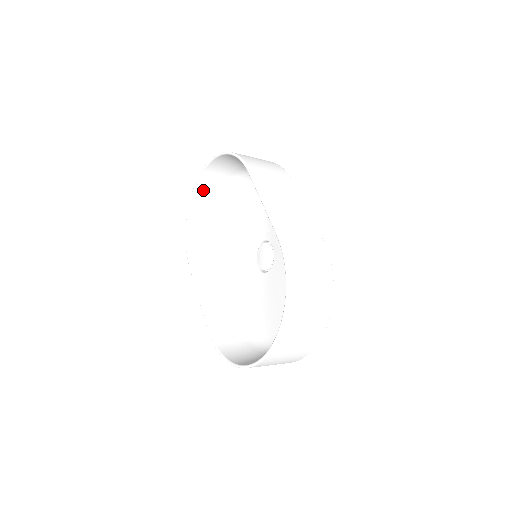
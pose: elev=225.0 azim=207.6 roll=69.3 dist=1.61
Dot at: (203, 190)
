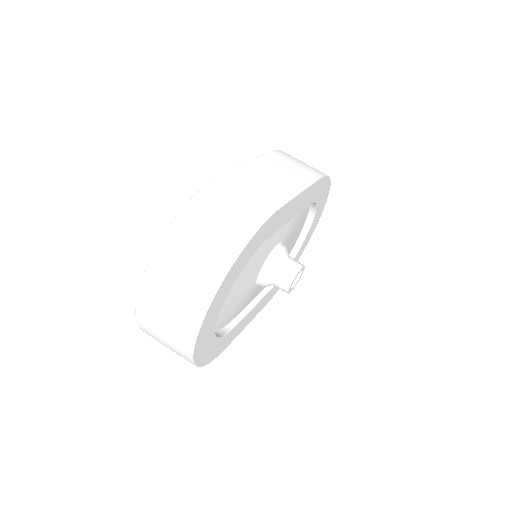
Dot at: occluded
